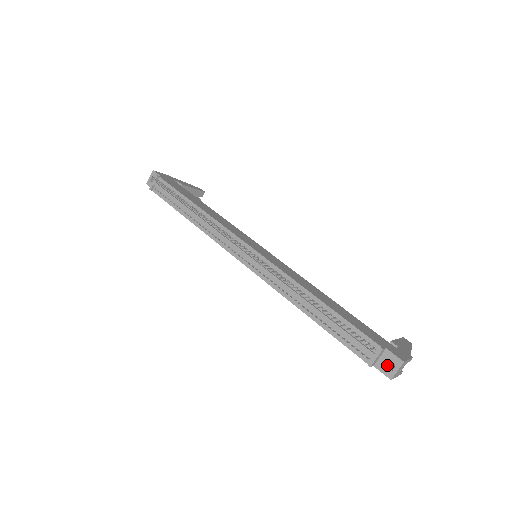
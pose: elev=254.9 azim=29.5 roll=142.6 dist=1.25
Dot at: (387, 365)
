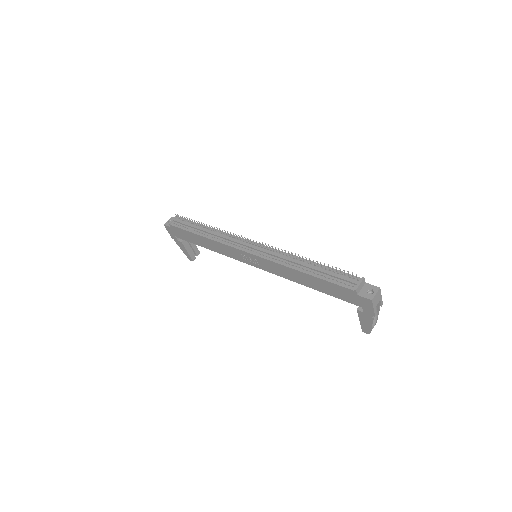
Dot at: (367, 293)
